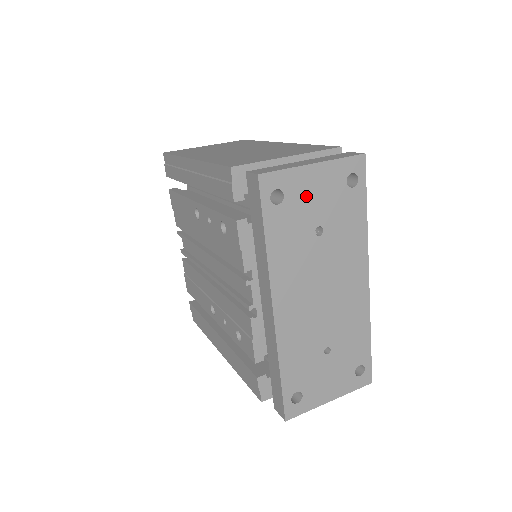
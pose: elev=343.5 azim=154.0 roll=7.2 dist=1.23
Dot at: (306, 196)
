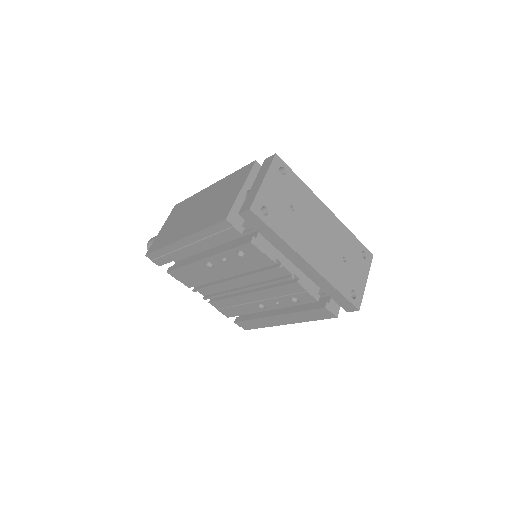
Dot at: (274, 198)
